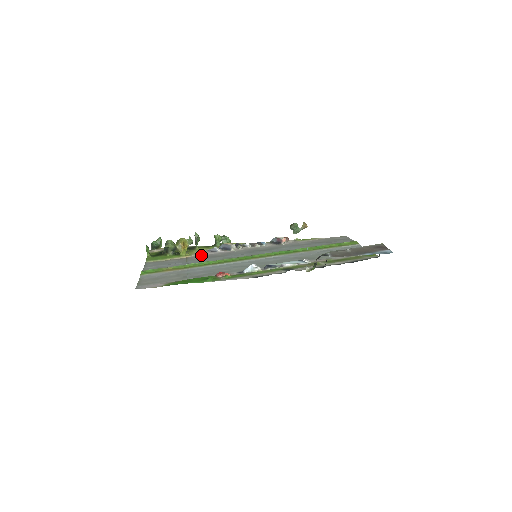
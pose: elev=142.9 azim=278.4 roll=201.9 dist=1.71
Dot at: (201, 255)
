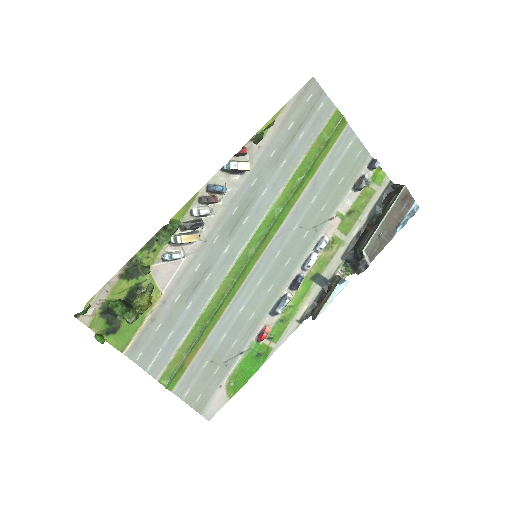
Dot at: (172, 285)
